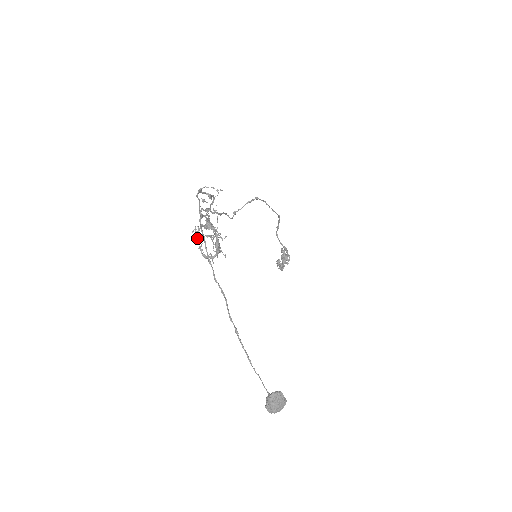
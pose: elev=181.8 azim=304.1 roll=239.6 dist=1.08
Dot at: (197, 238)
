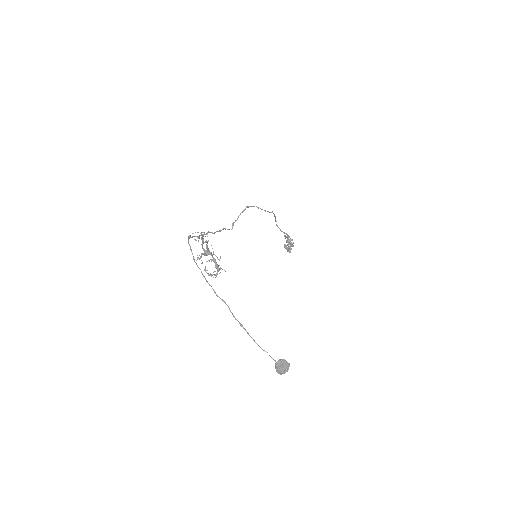
Dot at: (201, 263)
